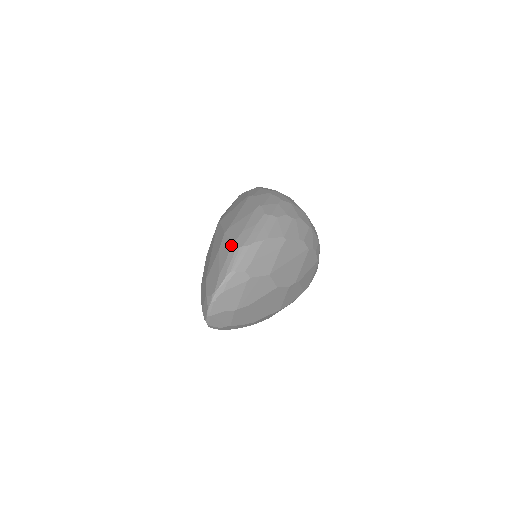
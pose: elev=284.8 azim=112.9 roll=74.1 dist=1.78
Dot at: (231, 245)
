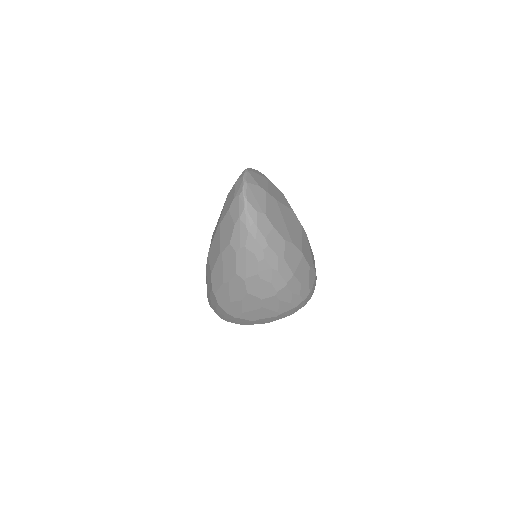
Dot at: occluded
